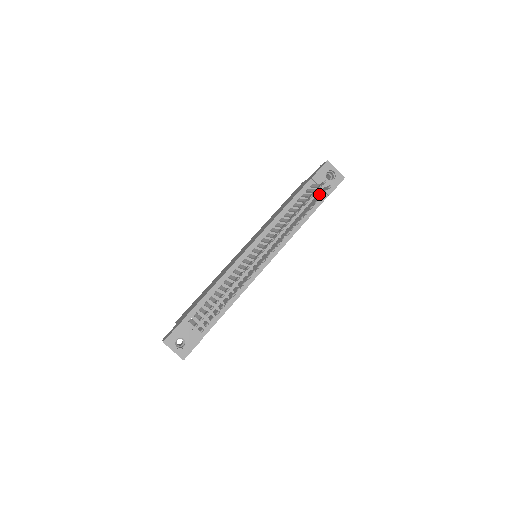
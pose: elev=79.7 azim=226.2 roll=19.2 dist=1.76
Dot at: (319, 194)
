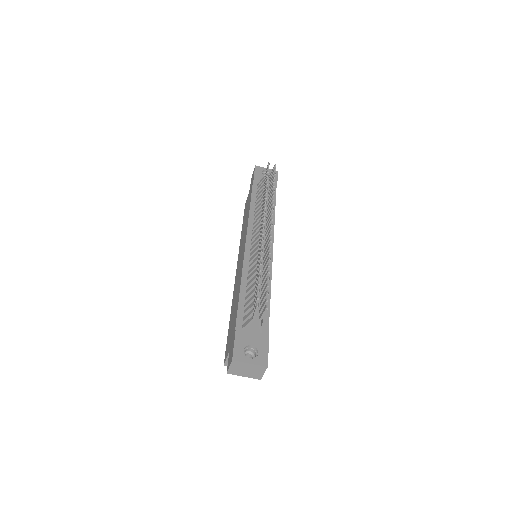
Dot at: (270, 178)
